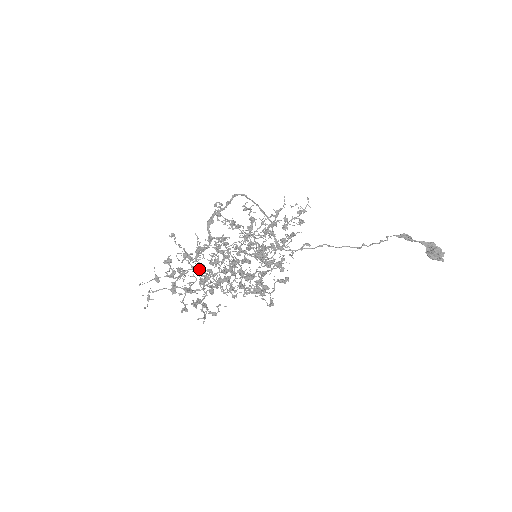
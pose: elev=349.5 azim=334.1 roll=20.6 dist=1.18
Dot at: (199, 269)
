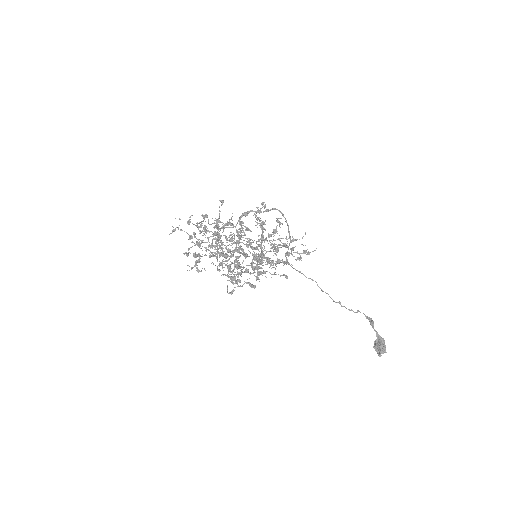
Dot at: (215, 237)
